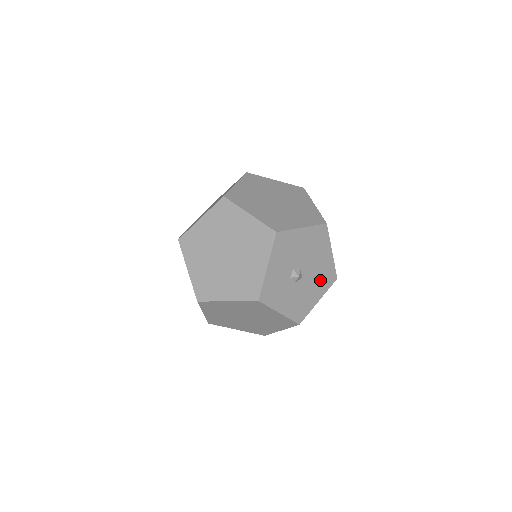
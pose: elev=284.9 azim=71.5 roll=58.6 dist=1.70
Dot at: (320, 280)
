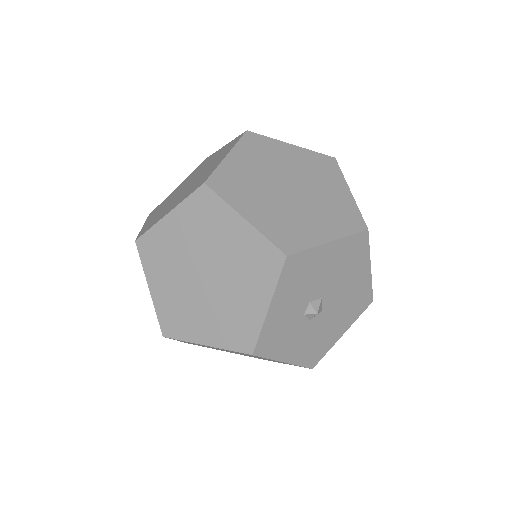
Dot at: (348, 308)
